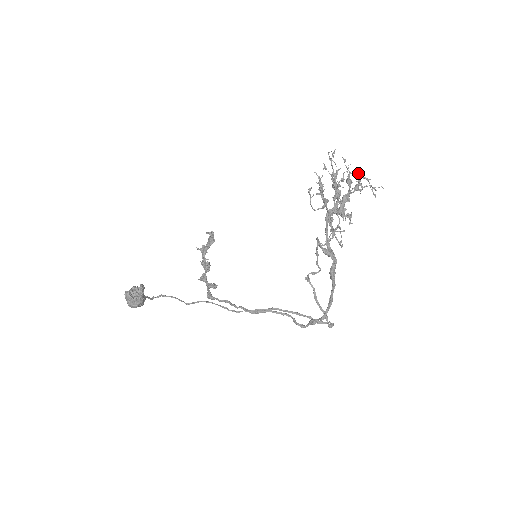
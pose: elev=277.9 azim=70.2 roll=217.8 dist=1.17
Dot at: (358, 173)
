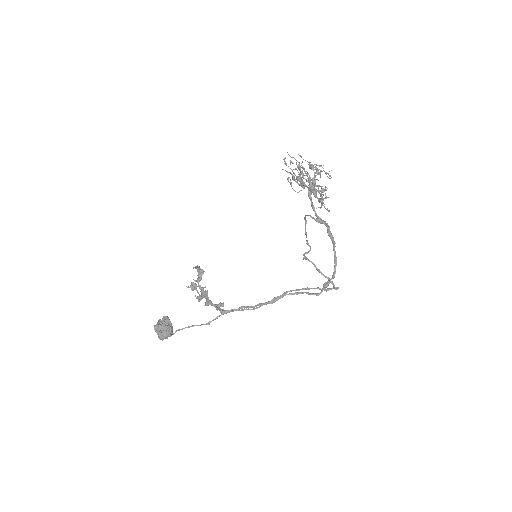
Dot at: occluded
